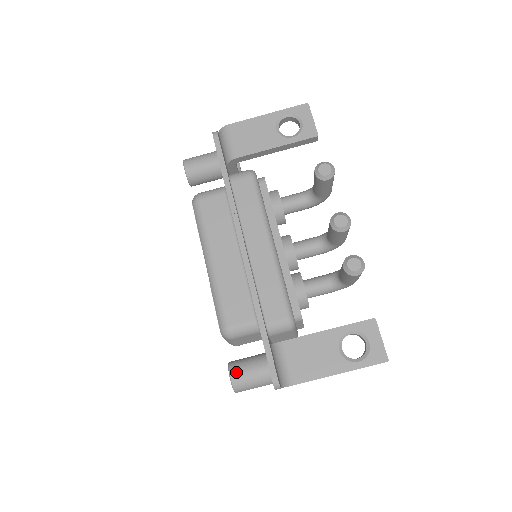
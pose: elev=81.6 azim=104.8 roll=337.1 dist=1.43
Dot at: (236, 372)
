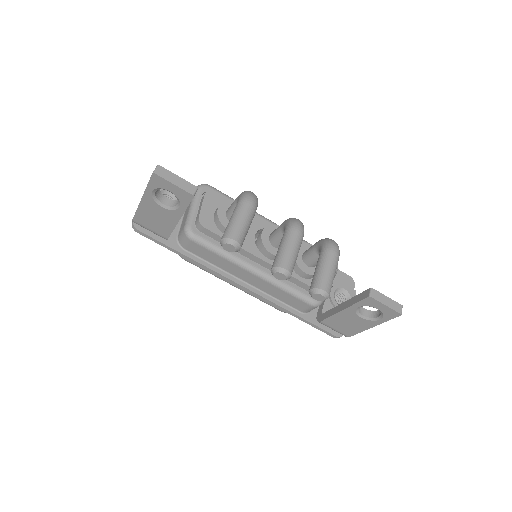
Dot at: occluded
